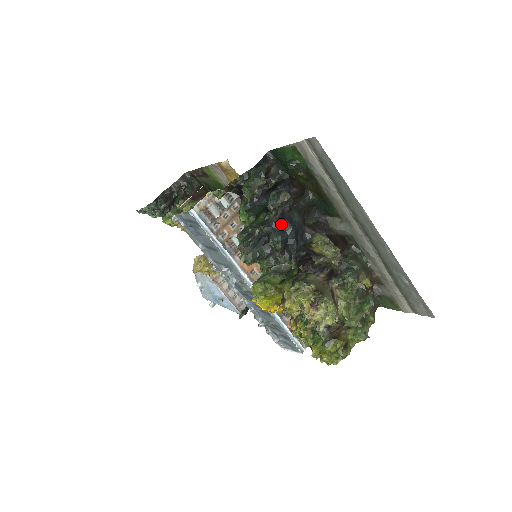
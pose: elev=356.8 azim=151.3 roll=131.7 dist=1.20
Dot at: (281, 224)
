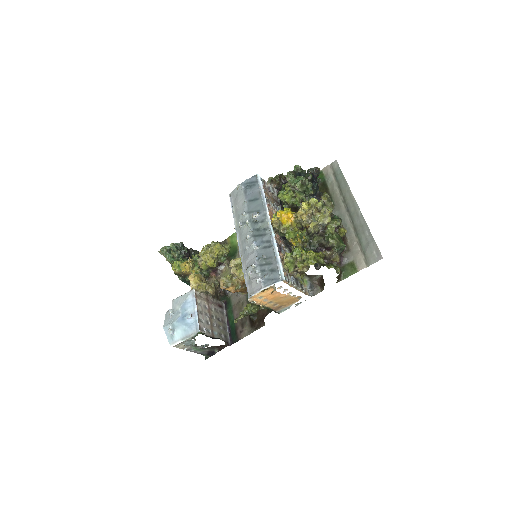
Dot at: occluded
